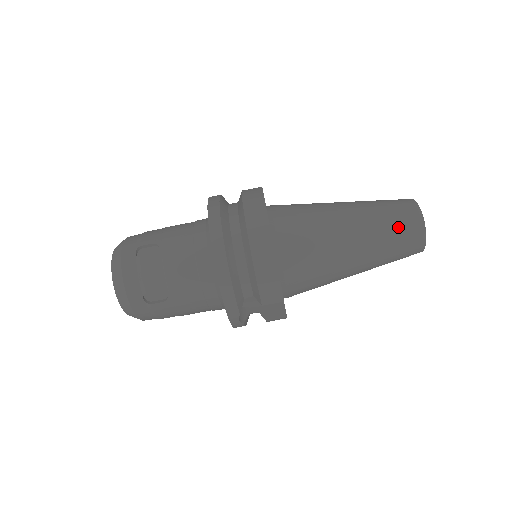
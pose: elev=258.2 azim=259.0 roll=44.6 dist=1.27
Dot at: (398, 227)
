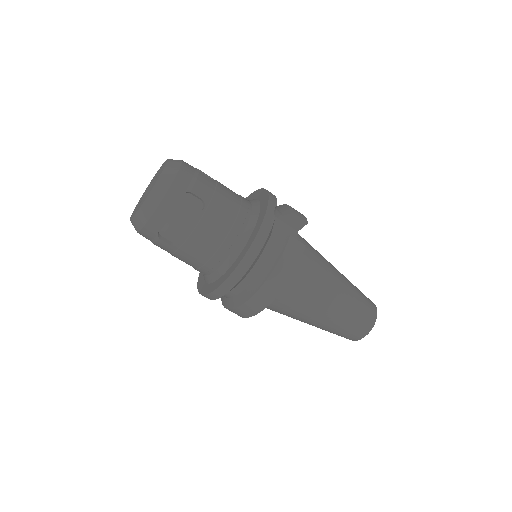
Dot at: (336, 334)
